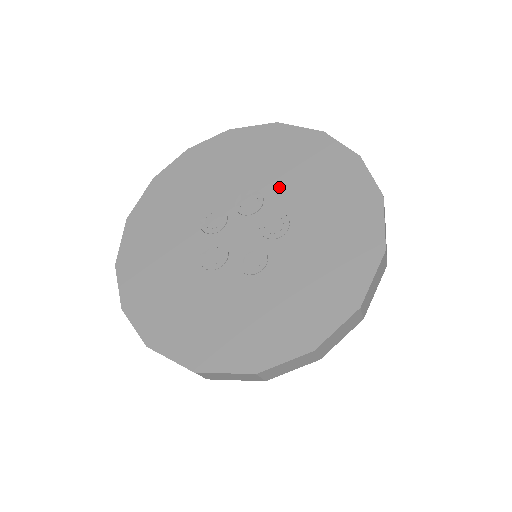
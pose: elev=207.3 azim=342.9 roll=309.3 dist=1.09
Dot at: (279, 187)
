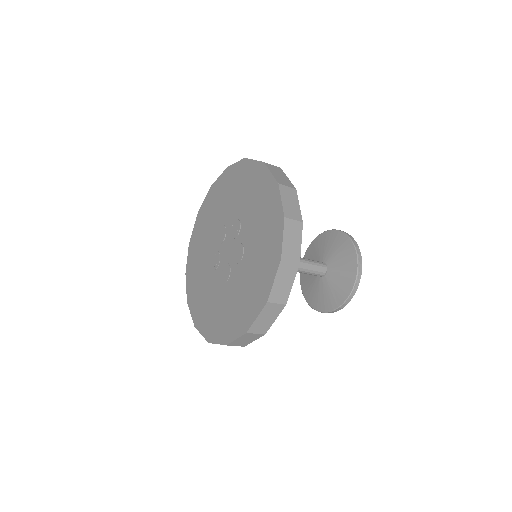
Dot at: (248, 223)
